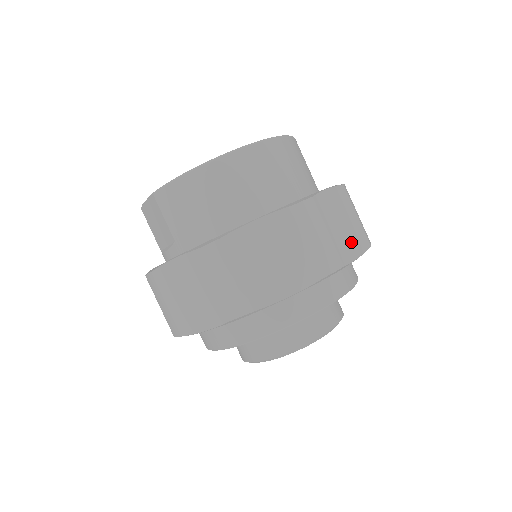
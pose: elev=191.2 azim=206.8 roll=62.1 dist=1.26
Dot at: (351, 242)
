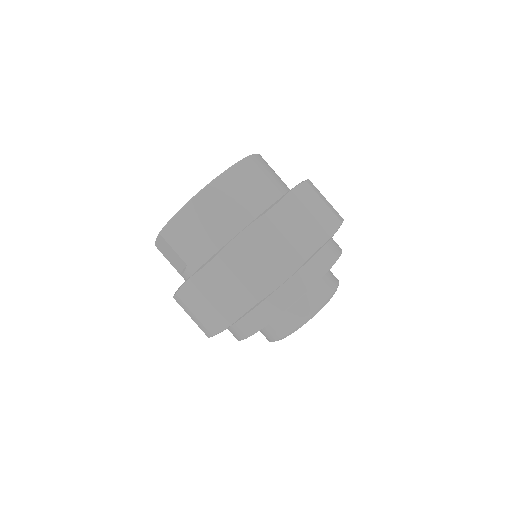
Dot at: (322, 226)
